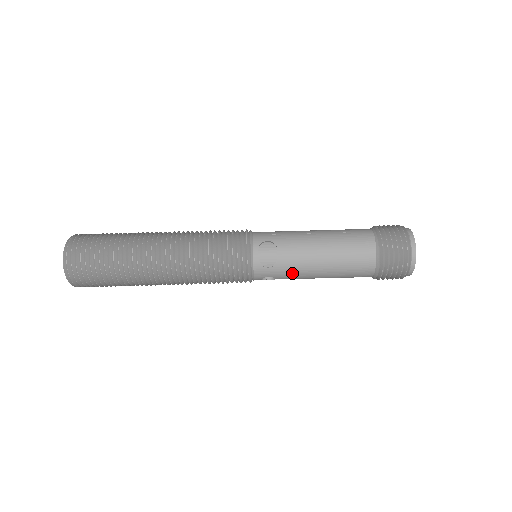
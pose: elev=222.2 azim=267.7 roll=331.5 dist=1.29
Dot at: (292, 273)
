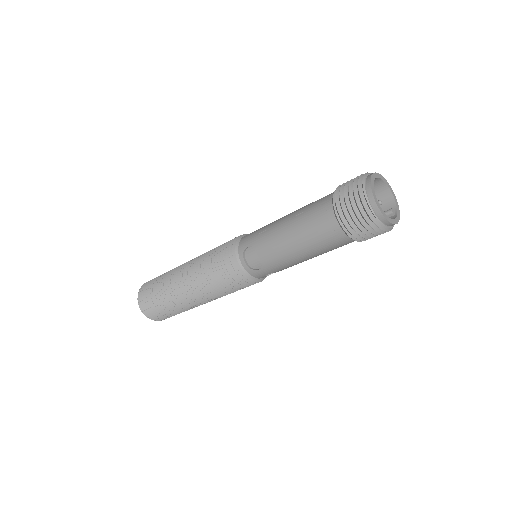
Dot at: (281, 266)
